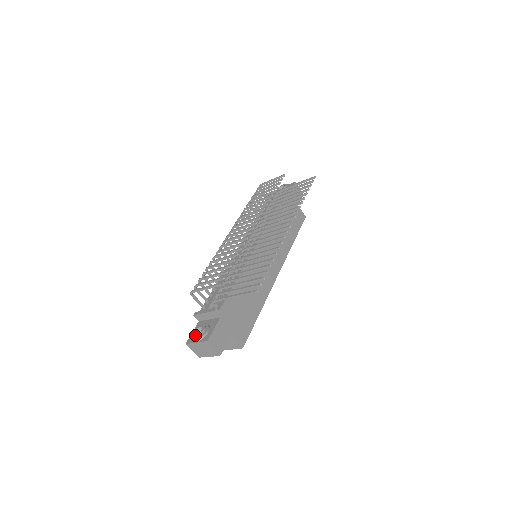
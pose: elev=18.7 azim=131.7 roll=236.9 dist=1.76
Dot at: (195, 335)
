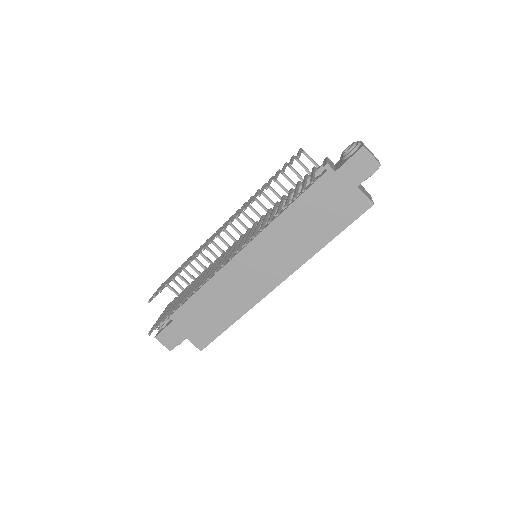
Dot at: occluded
